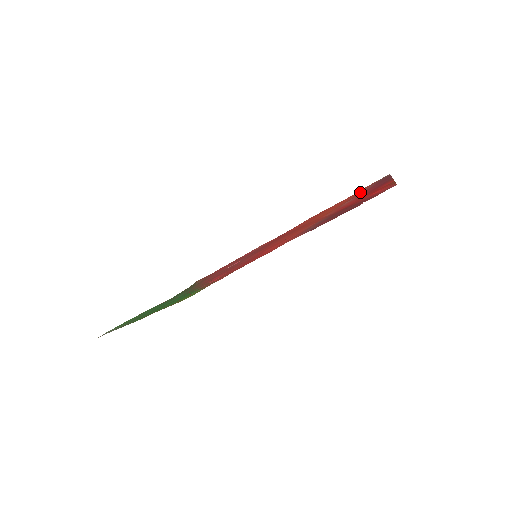
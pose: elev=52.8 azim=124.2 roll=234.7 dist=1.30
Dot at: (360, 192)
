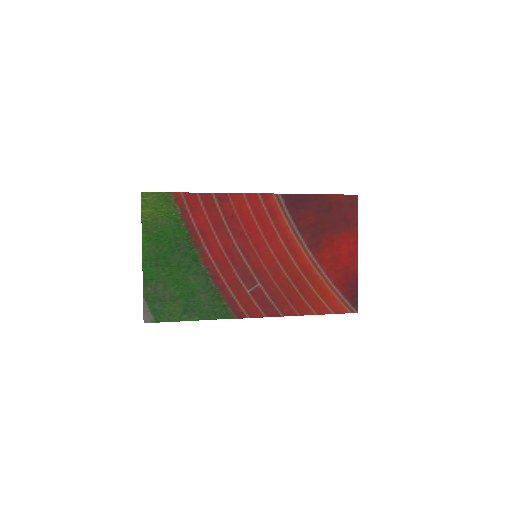
Dot at: (342, 300)
